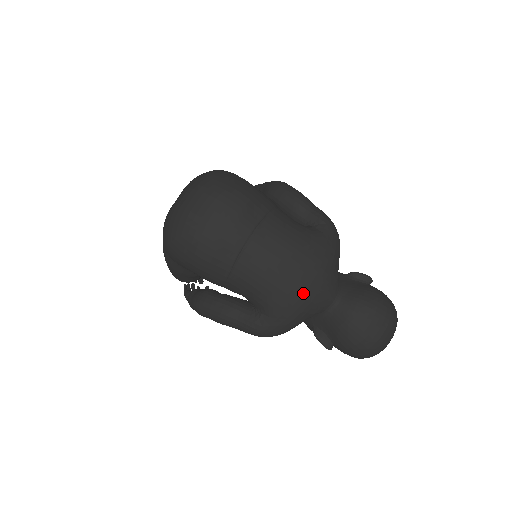
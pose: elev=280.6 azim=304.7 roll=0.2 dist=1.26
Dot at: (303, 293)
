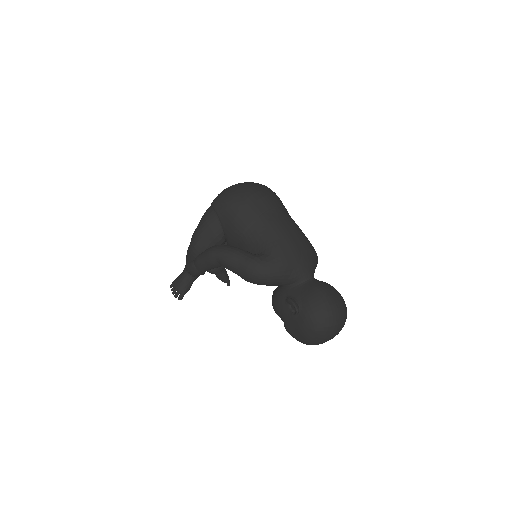
Dot at: (298, 251)
